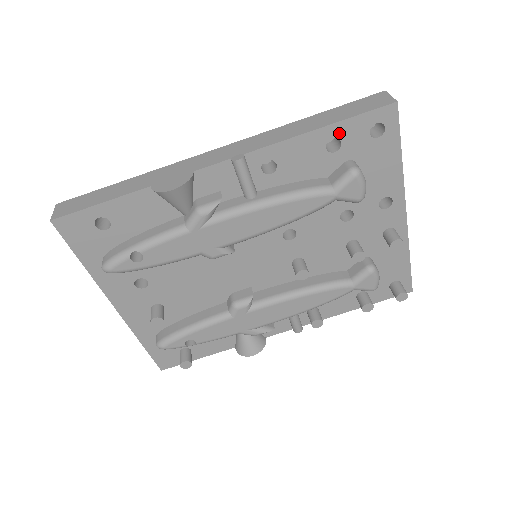
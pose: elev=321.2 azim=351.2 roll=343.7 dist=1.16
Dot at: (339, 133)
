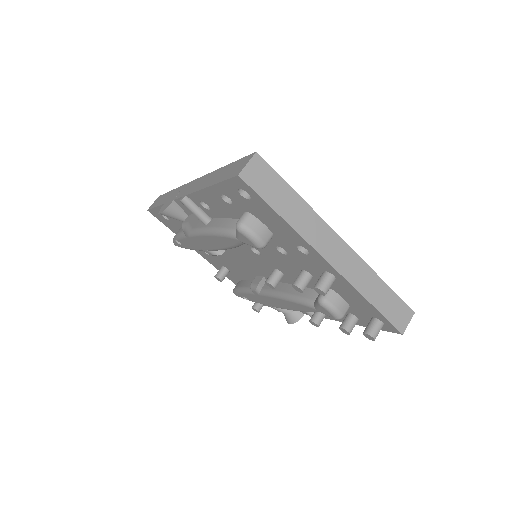
Dot at: (222, 192)
